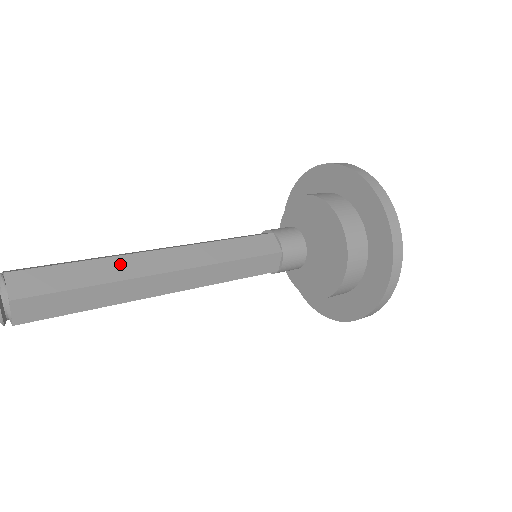
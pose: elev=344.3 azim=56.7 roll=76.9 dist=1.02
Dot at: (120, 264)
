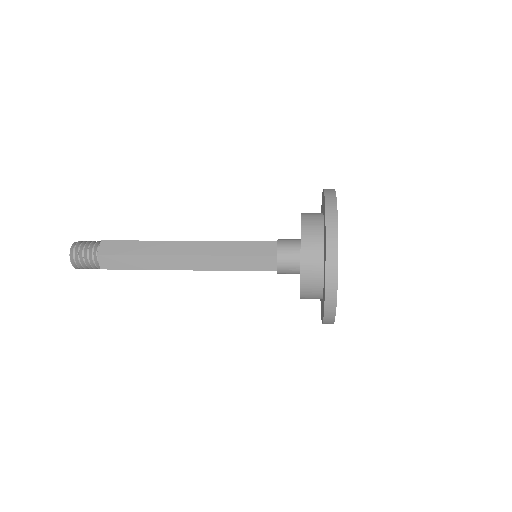
Dot at: (159, 245)
